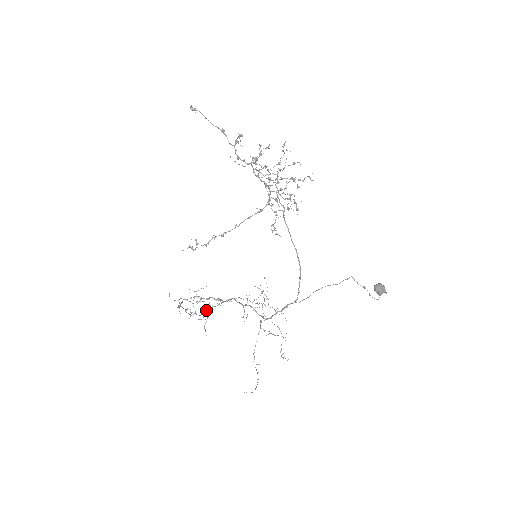
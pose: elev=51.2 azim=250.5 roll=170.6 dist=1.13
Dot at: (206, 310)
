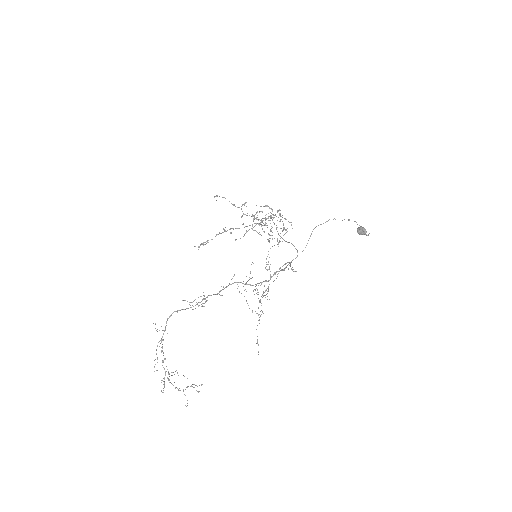
Dot at: (202, 305)
